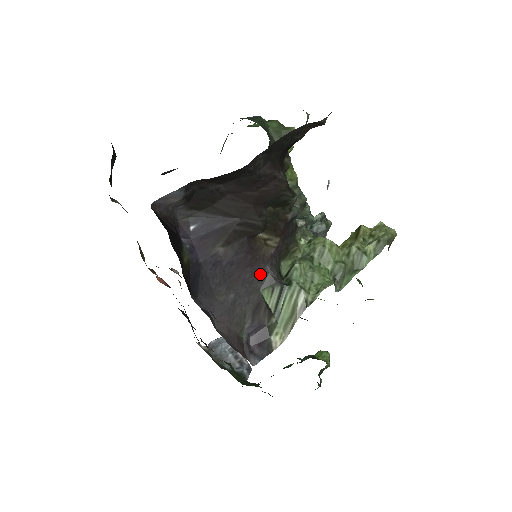
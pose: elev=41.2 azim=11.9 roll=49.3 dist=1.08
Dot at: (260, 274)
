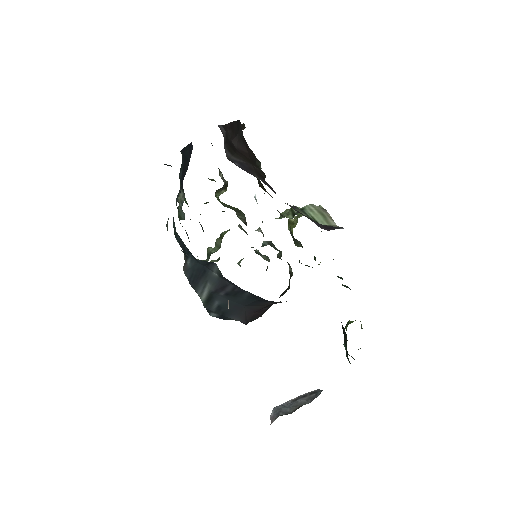
Dot at: occluded
